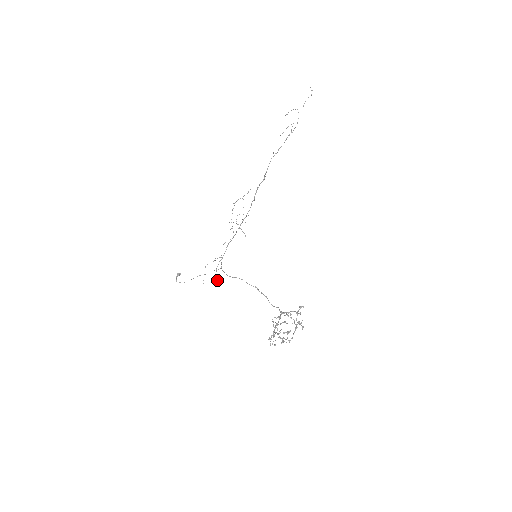
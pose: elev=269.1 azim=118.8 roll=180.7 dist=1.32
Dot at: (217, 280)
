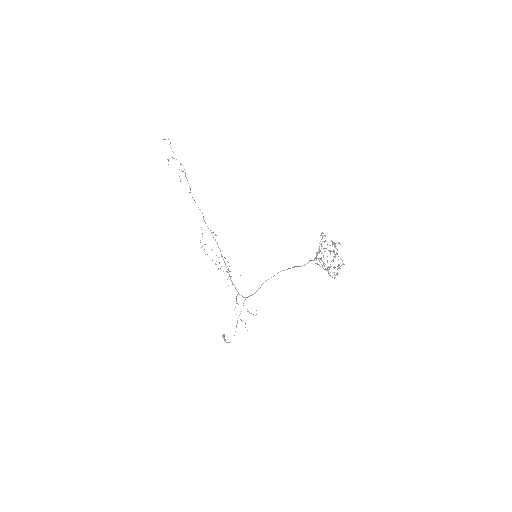
Dot at: occluded
